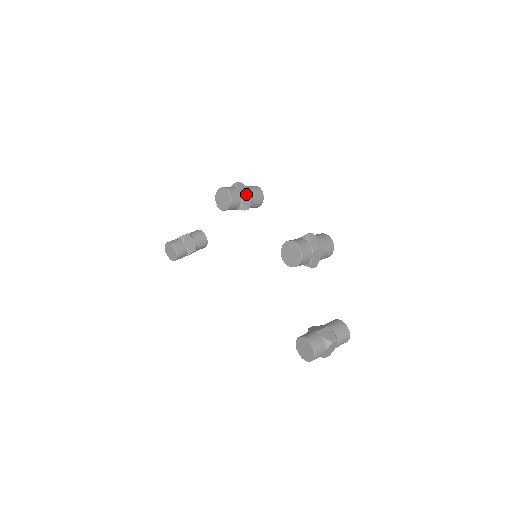
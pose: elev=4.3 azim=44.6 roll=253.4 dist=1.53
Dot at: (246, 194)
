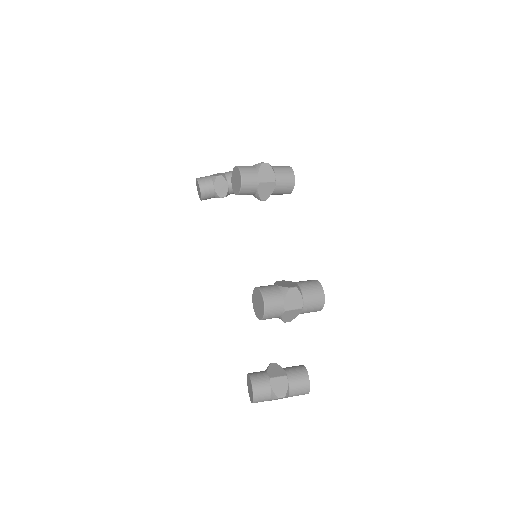
Dot at: (267, 183)
